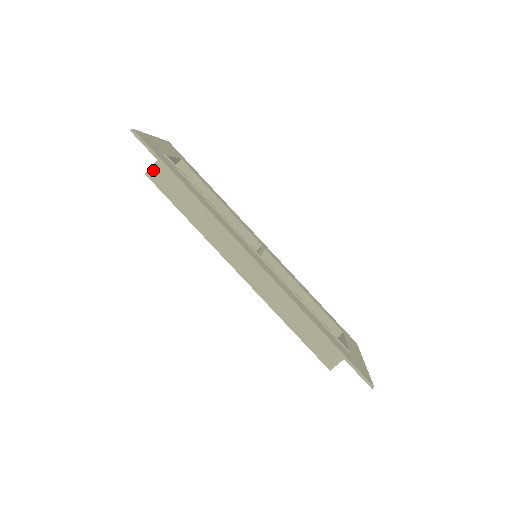
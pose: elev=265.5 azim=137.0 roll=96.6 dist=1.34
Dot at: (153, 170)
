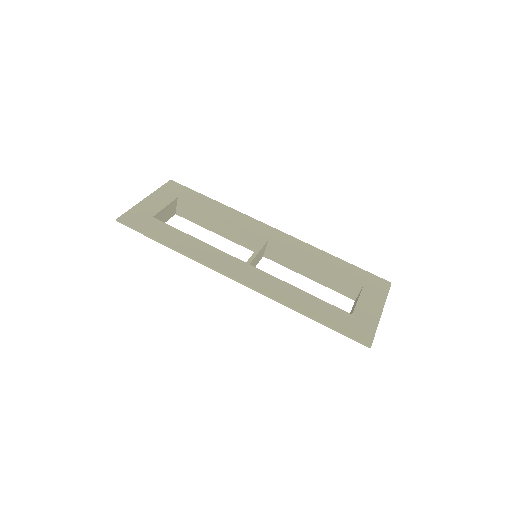
Dot at: occluded
